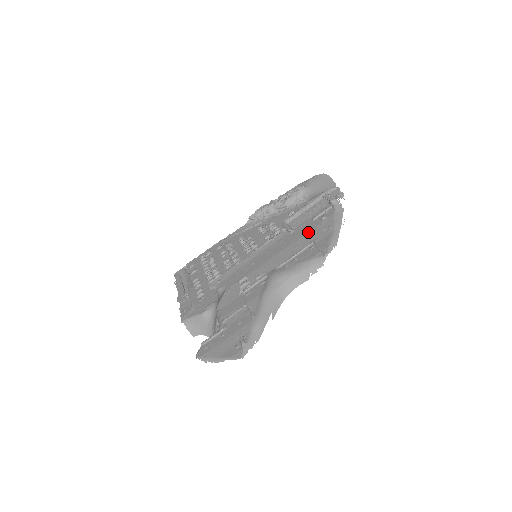
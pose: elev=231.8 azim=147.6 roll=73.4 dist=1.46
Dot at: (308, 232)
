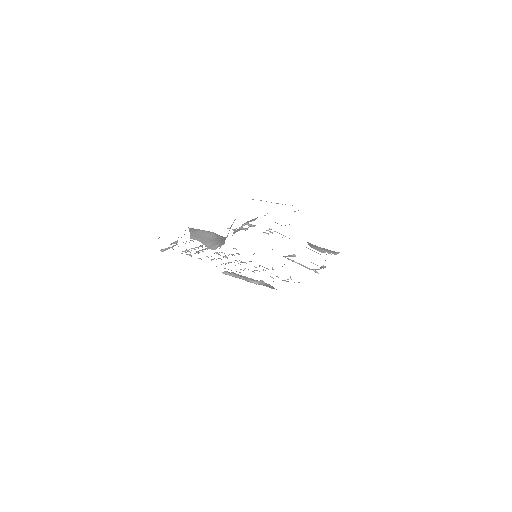
Dot at: occluded
